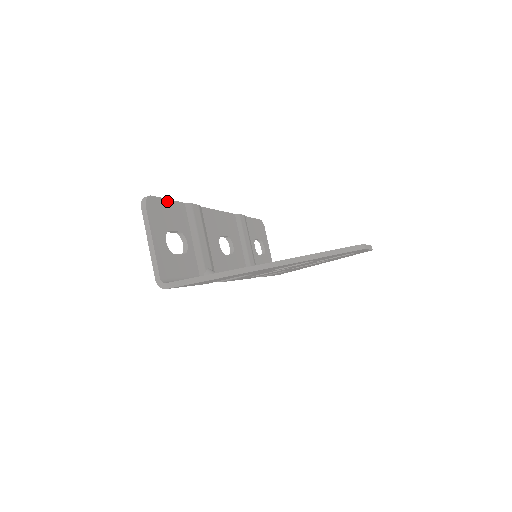
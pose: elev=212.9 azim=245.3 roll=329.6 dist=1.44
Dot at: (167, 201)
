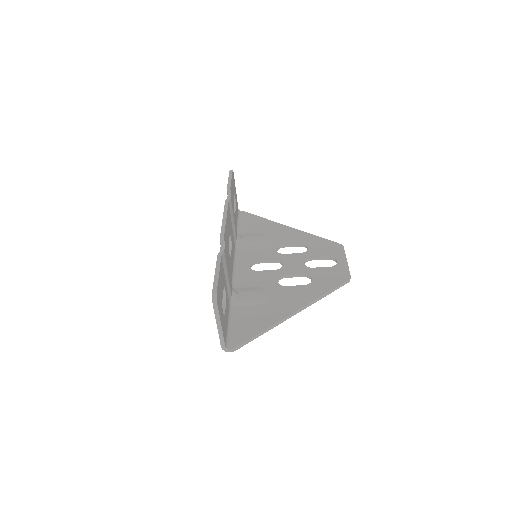
Dot at: (219, 276)
